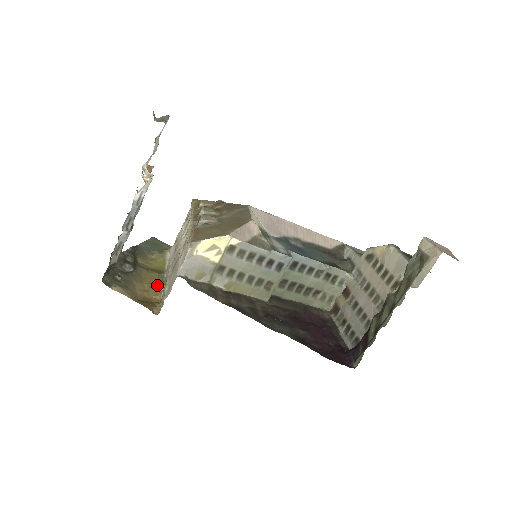
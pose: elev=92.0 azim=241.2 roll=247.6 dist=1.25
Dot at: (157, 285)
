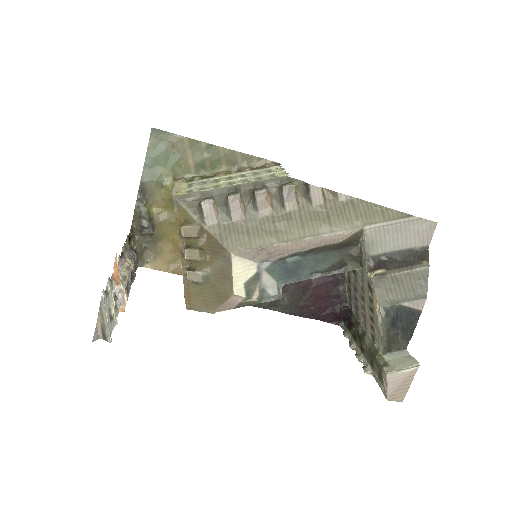
Dot at: occluded
